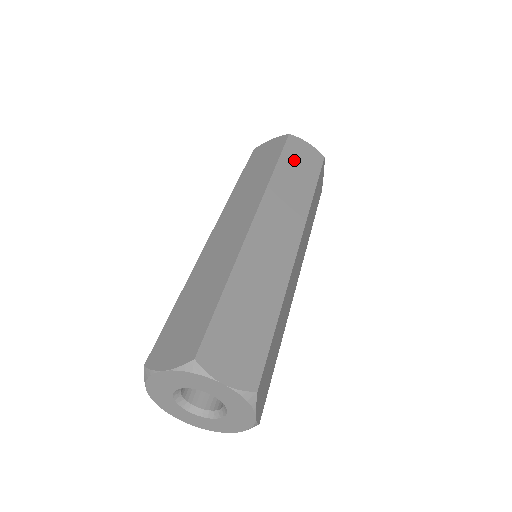
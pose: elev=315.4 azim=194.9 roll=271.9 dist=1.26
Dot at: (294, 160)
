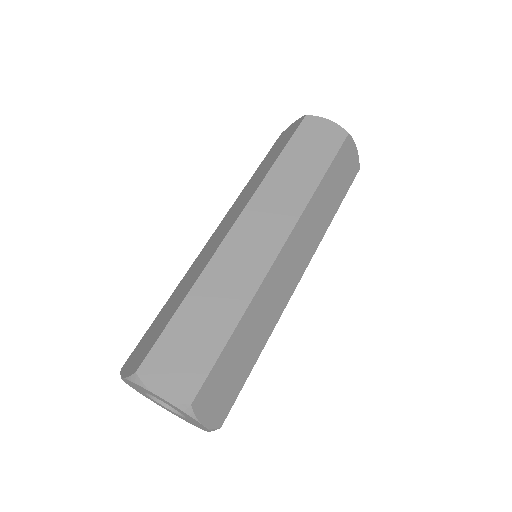
Dot at: (338, 172)
